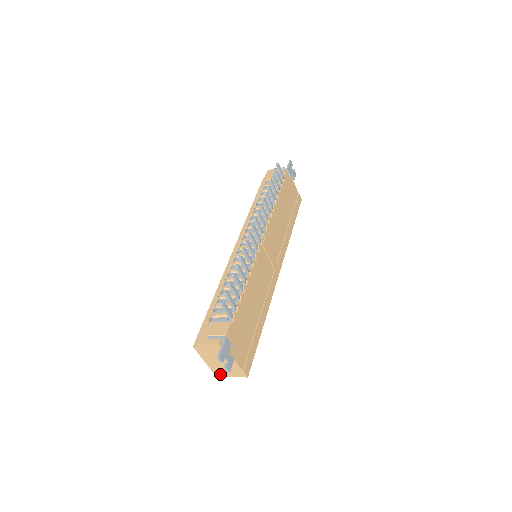
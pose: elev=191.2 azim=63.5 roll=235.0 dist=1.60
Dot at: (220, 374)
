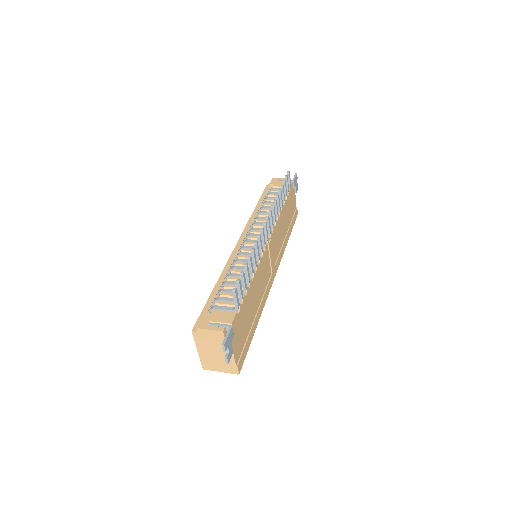
Dot at: (209, 367)
